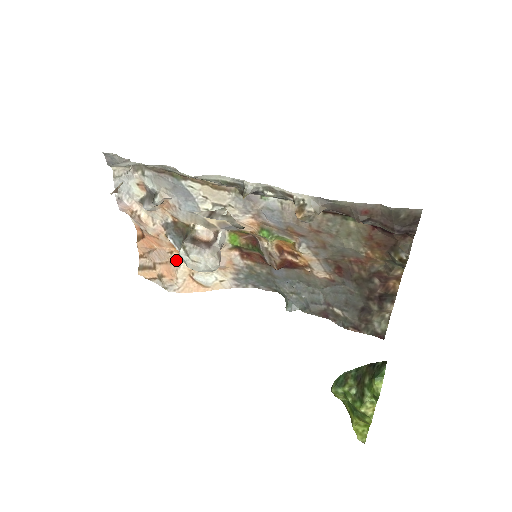
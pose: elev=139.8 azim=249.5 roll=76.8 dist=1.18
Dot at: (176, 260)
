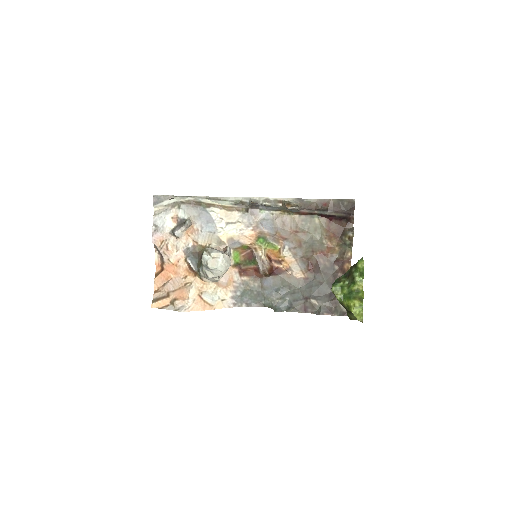
Dot at: (189, 282)
